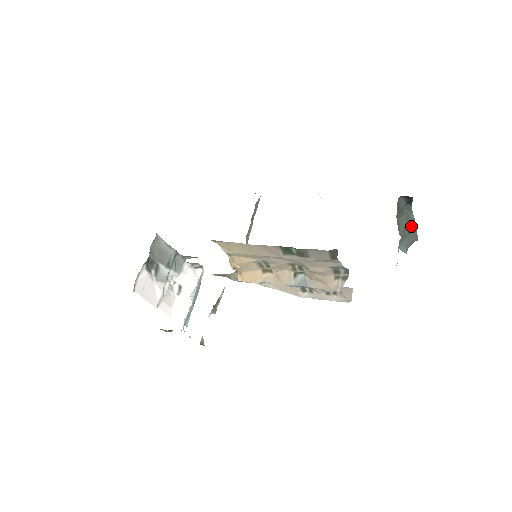
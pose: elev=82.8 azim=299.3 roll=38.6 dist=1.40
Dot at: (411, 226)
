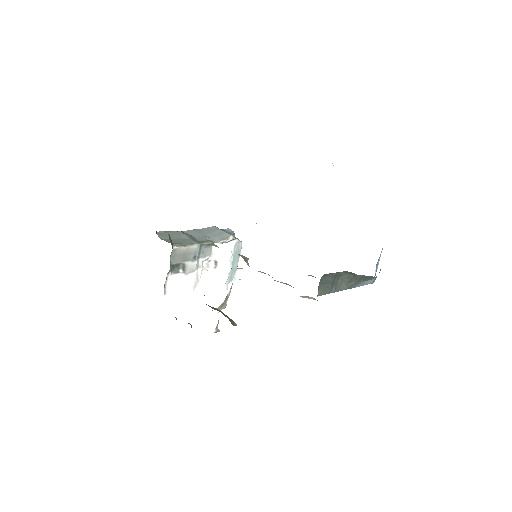
Dot at: (359, 277)
